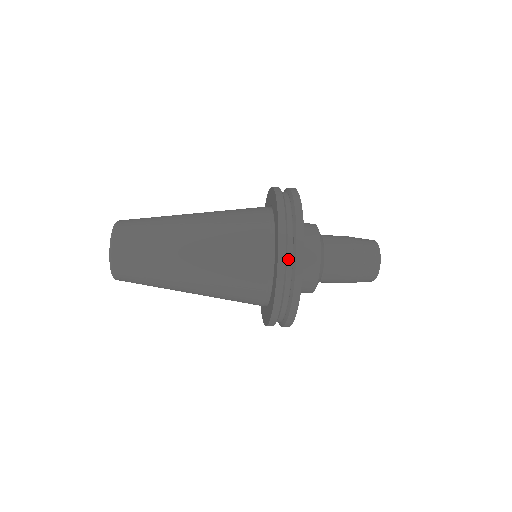
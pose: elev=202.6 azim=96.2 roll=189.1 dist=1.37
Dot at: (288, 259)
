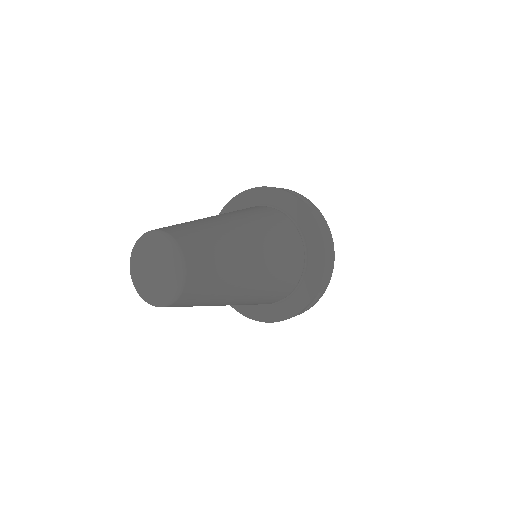
Dot at: occluded
